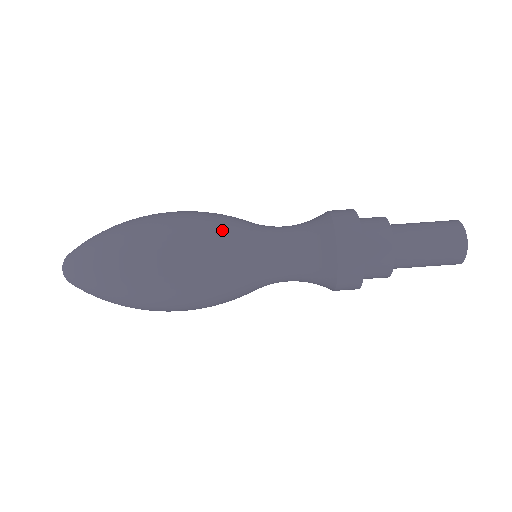
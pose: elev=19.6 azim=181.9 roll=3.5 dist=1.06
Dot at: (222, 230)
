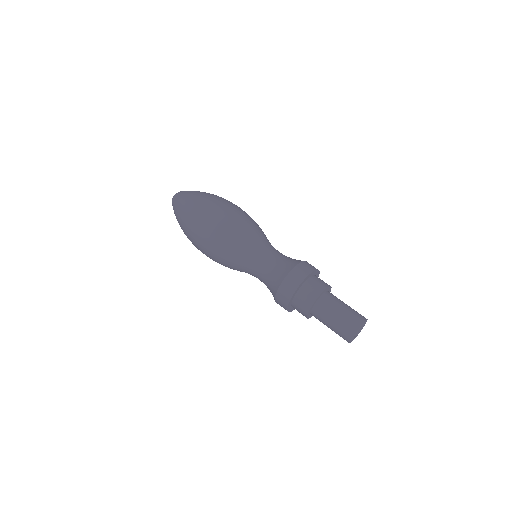
Dot at: (258, 225)
